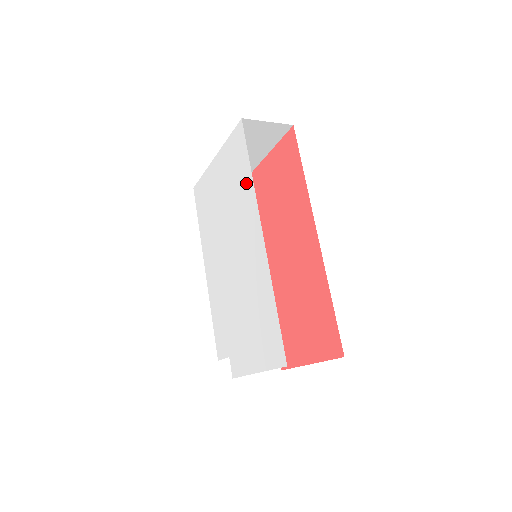
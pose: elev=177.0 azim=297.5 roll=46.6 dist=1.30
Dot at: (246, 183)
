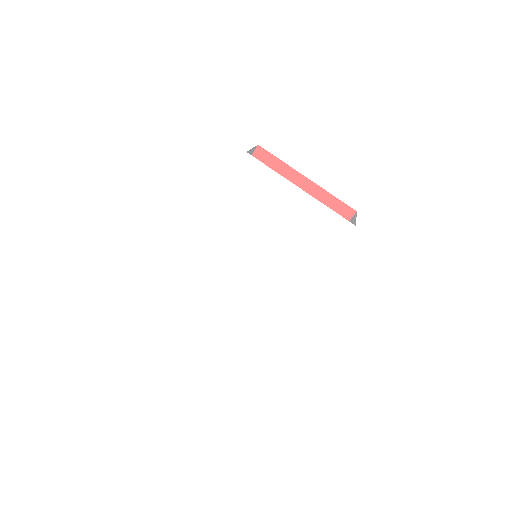
Dot at: (315, 260)
